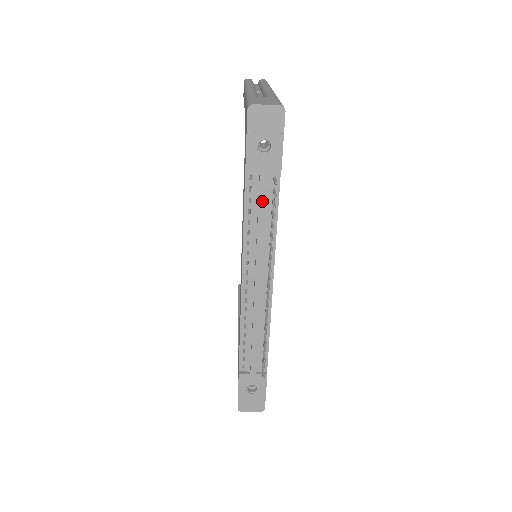
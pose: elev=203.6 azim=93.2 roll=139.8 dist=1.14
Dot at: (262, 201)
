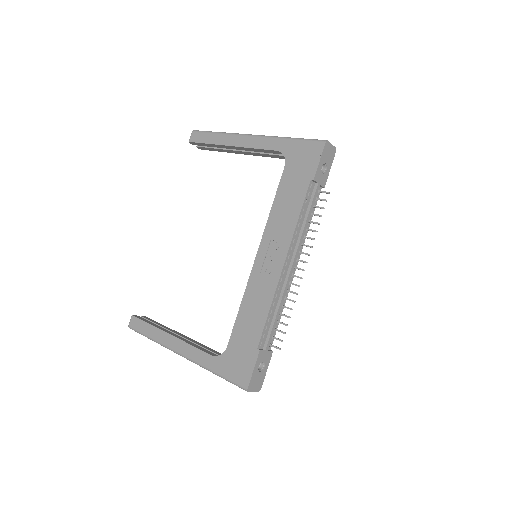
Dot at: (313, 204)
